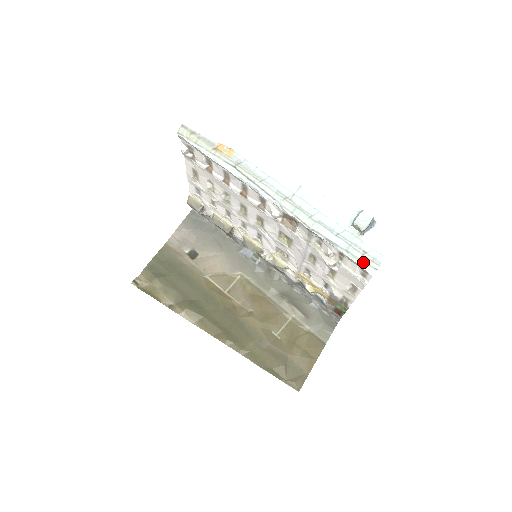
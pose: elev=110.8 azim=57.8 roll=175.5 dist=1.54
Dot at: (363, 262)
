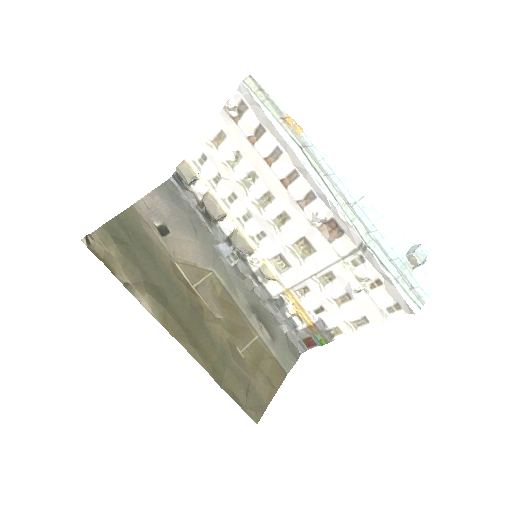
Dot at: (409, 297)
